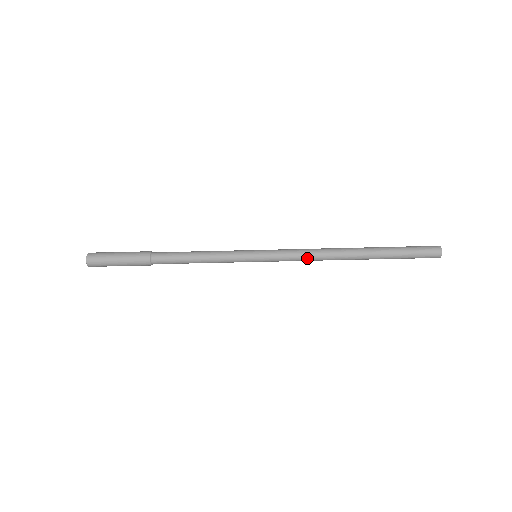
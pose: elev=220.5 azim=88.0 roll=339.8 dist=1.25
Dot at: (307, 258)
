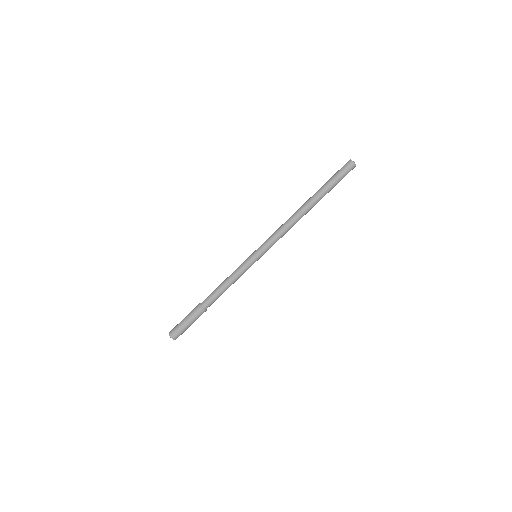
Dot at: (280, 229)
